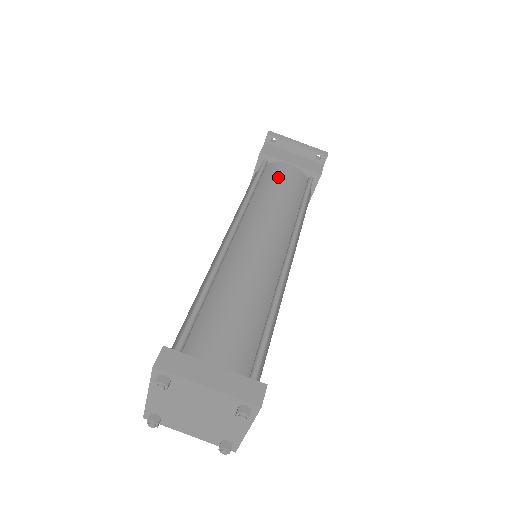
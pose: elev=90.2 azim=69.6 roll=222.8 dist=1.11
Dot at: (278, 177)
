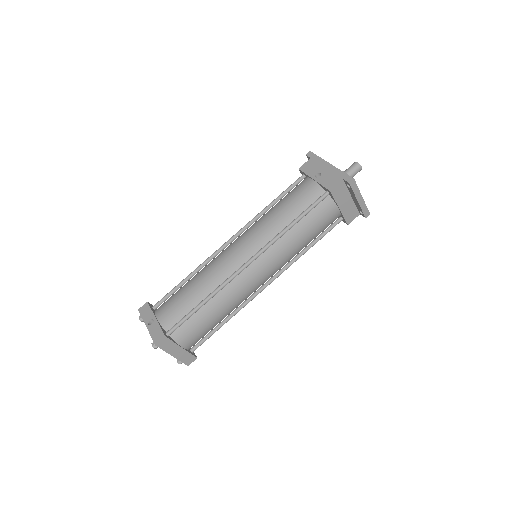
Dot at: (318, 221)
